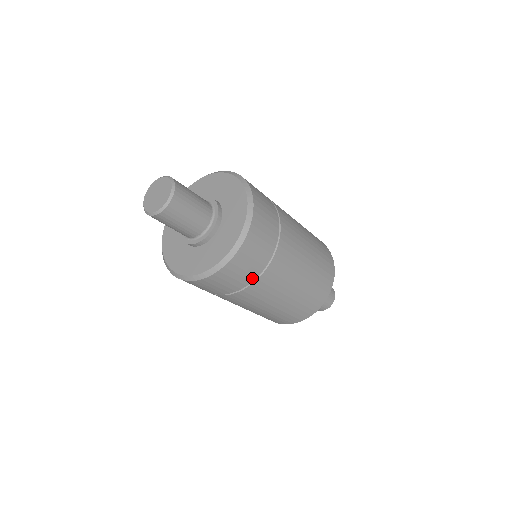
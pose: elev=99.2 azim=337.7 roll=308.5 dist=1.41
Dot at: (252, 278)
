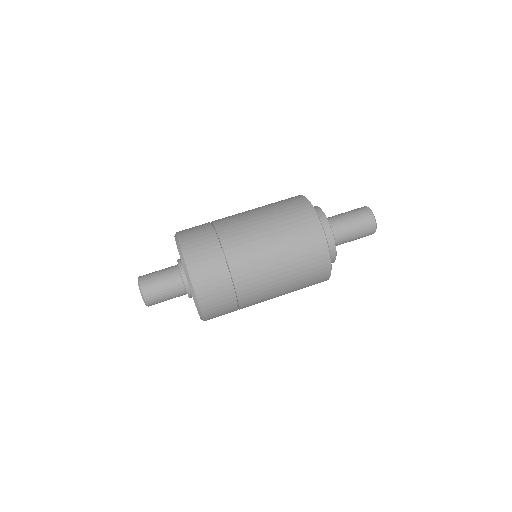
Dot at: occluded
